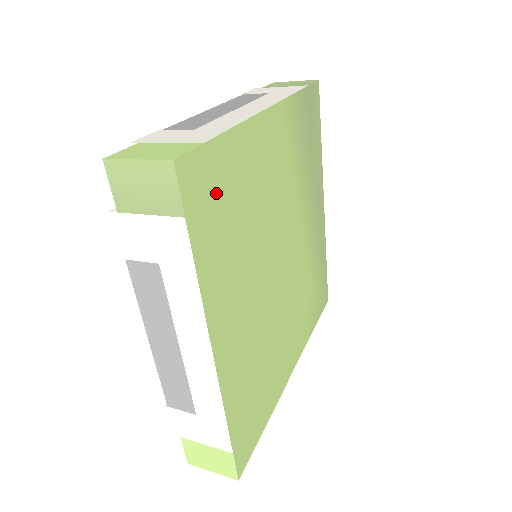
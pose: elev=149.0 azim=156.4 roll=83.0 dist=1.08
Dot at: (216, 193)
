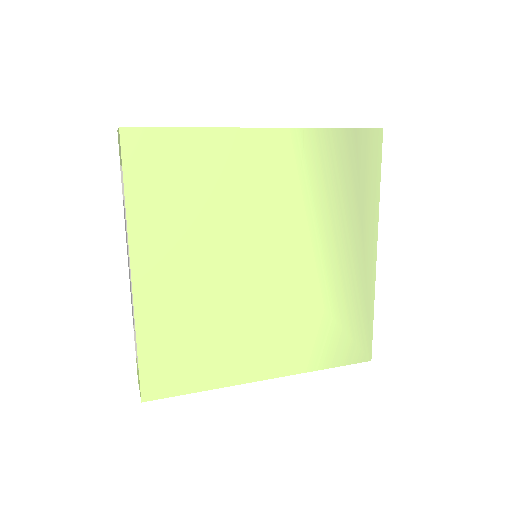
Dot at: (165, 165)
